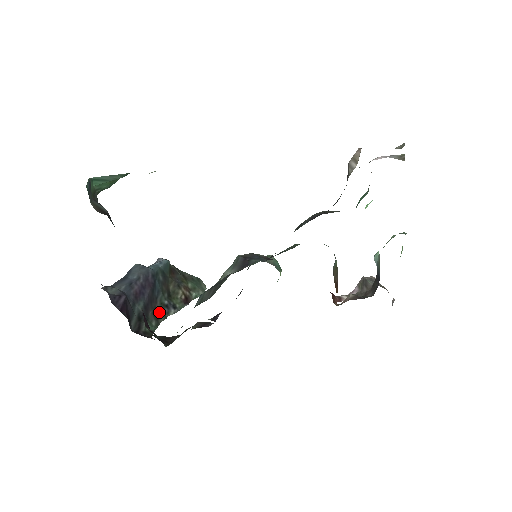
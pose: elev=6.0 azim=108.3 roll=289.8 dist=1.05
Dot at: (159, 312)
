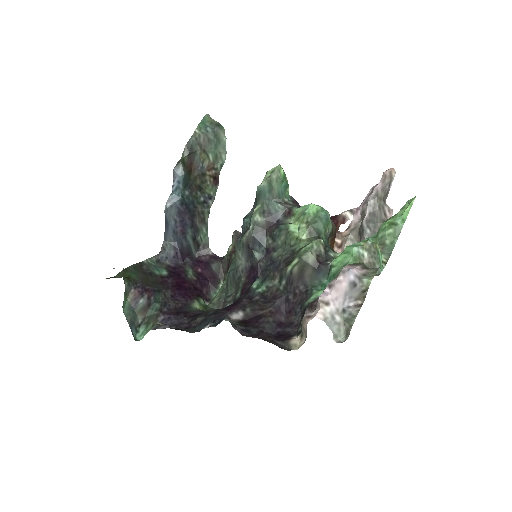
Dot at: (202, 212)
